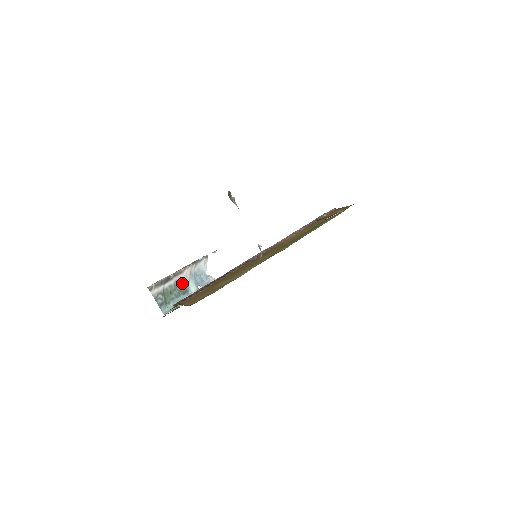
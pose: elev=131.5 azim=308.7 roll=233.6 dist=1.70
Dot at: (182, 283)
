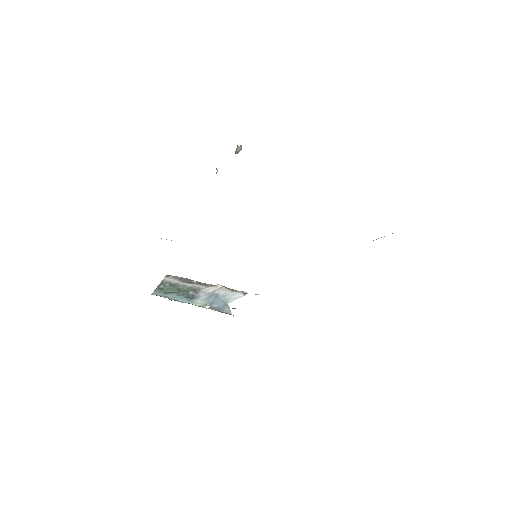
Dot at: (197, 291)
